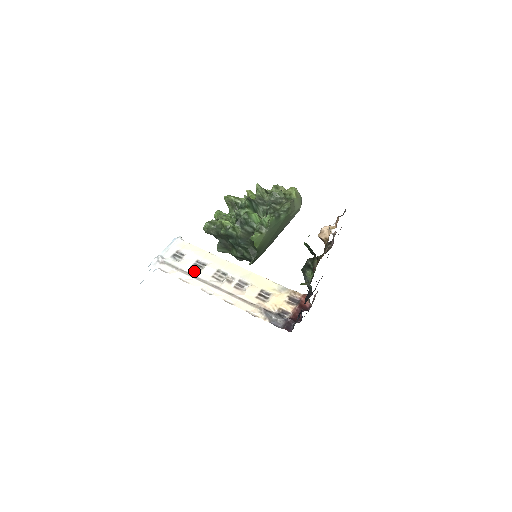
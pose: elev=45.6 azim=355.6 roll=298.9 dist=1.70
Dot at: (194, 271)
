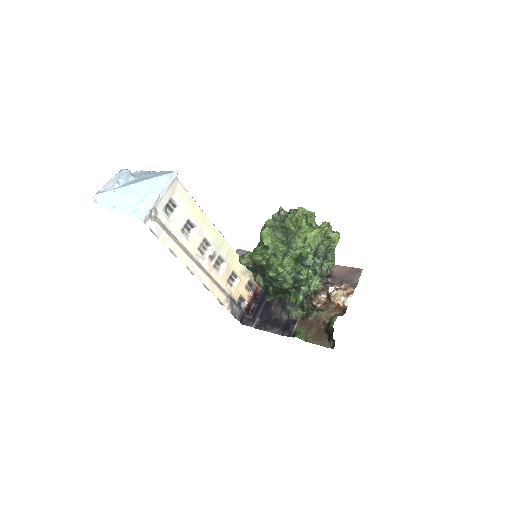
Dot at: (184, 239)
